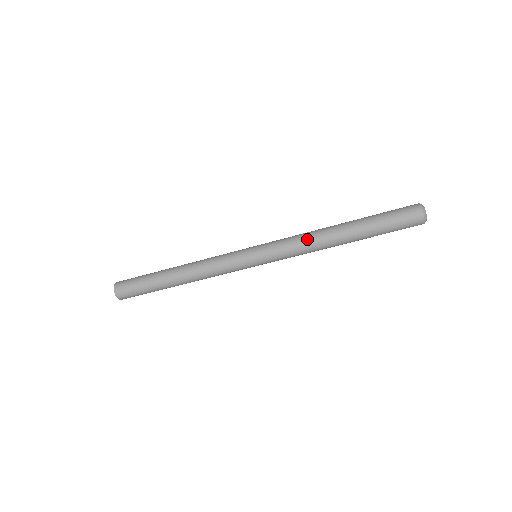
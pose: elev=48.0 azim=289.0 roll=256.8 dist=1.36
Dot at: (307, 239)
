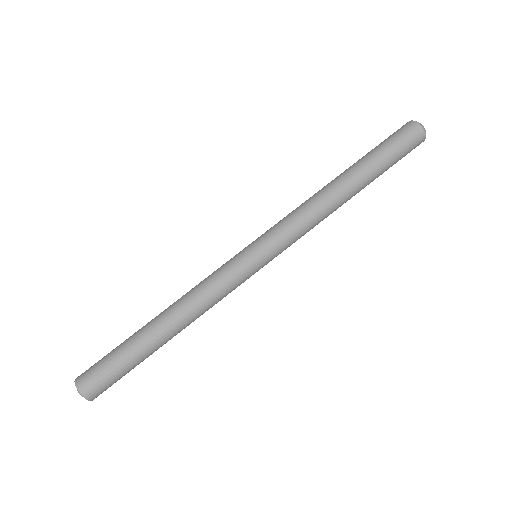
Dot at: (303, 203)
